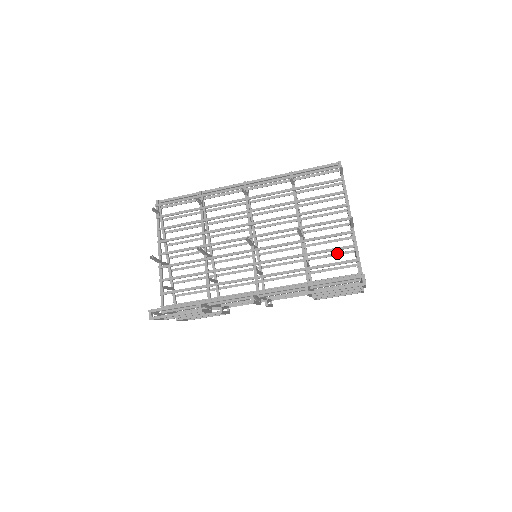
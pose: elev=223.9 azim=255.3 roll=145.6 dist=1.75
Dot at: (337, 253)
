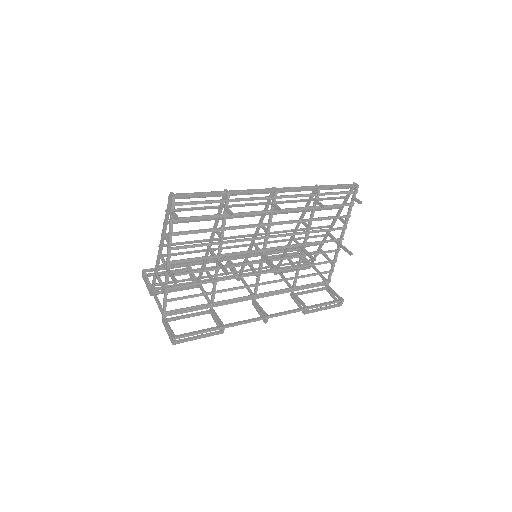
Dot at: (309, 245)
